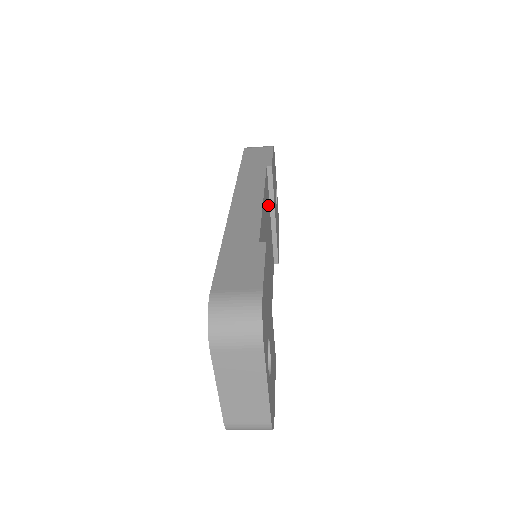
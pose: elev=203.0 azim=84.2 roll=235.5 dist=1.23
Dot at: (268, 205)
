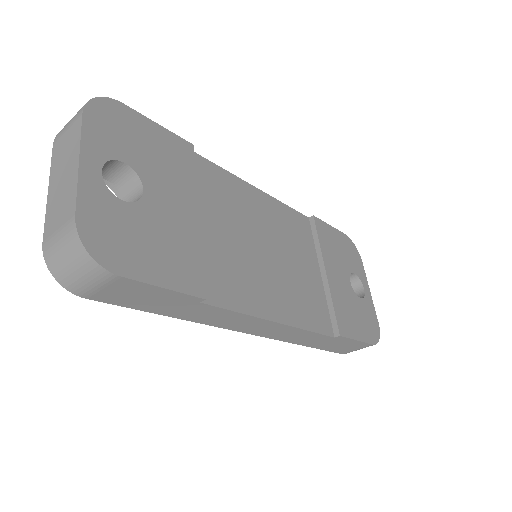
Dot at: (304, 244)
